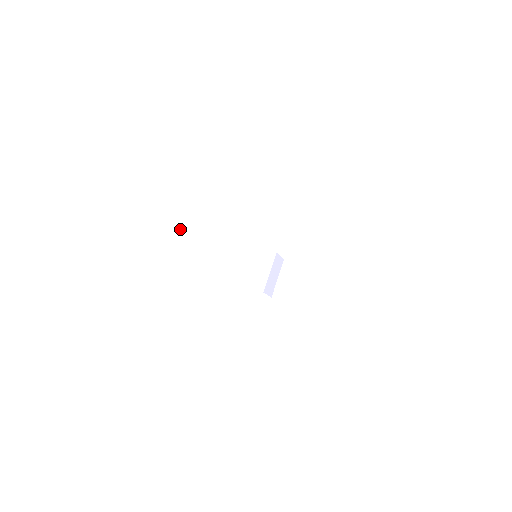
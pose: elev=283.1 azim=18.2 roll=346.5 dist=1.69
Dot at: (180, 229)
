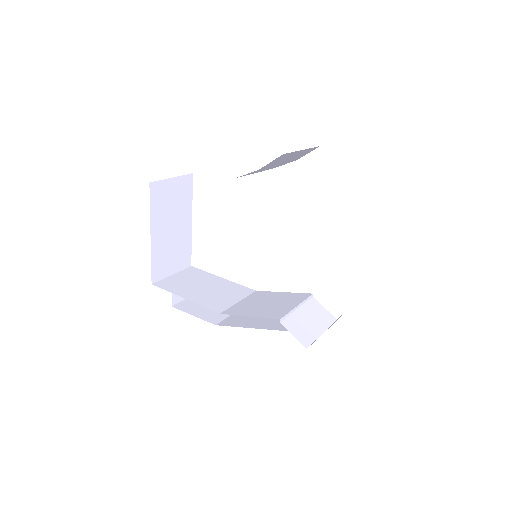
Dot at: (184, 277)
